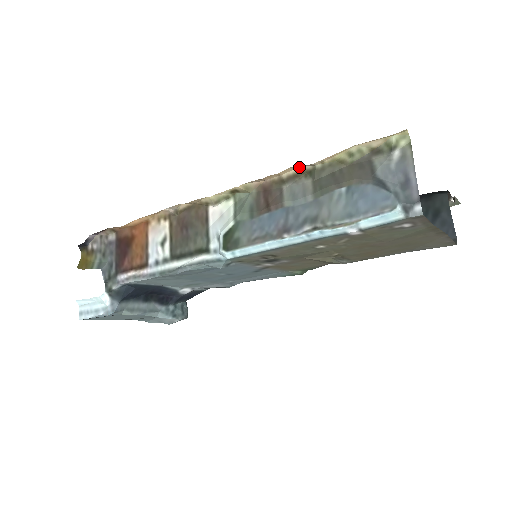
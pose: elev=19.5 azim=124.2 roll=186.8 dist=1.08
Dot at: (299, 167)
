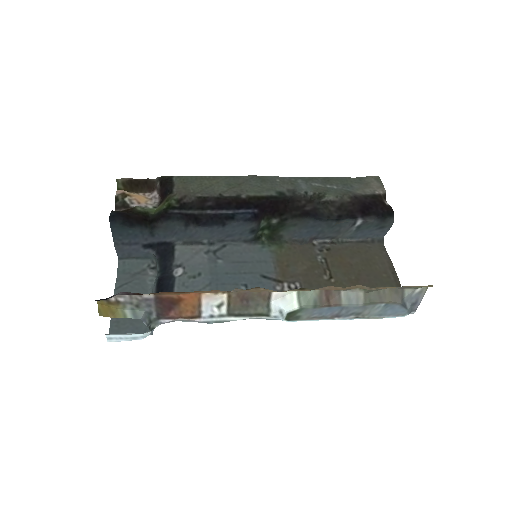
Dot at: (359, 285)
